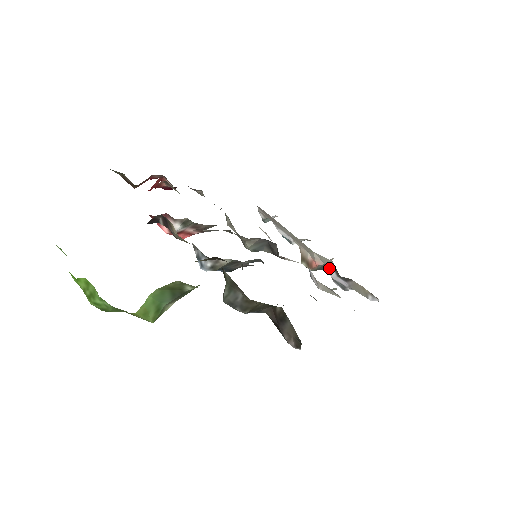
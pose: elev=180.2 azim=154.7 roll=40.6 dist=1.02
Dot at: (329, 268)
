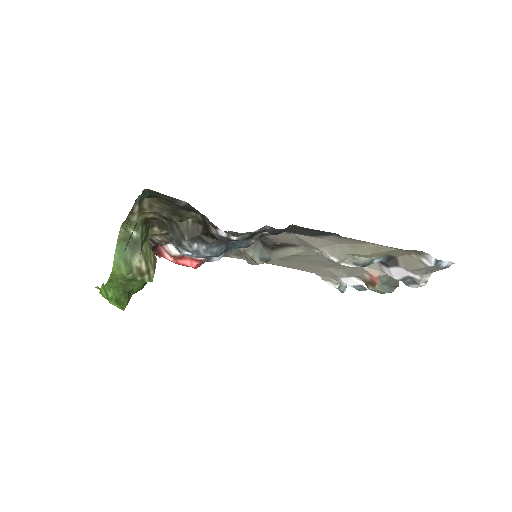
Dot at: (384, 270)
